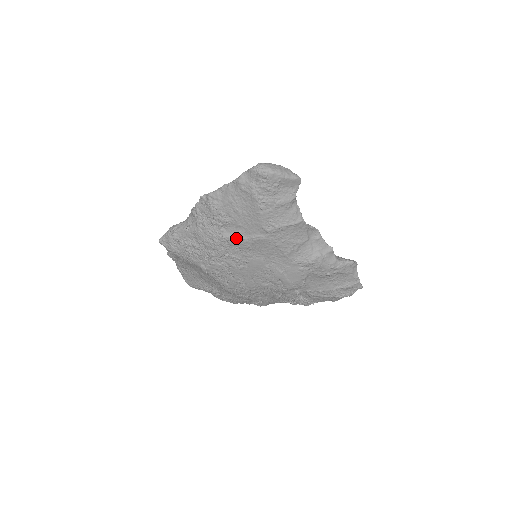
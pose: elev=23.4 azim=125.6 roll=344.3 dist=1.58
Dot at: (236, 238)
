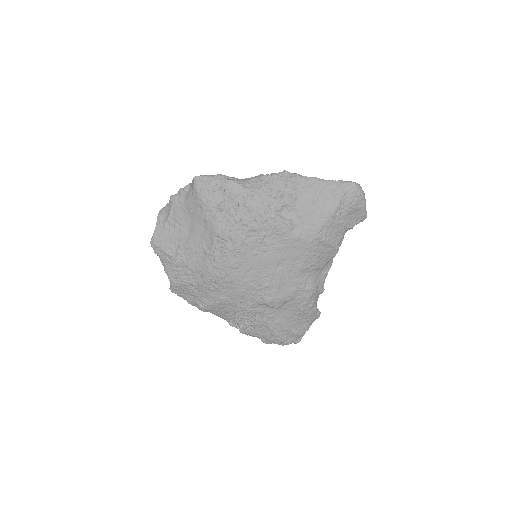
Dot at: (287, 224)
